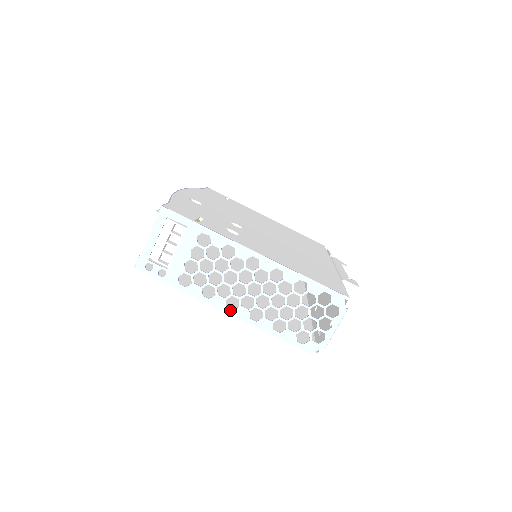
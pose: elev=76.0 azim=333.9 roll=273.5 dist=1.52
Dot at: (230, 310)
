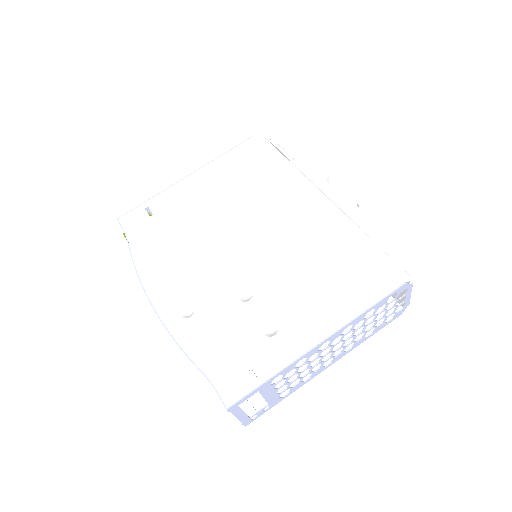
Dot at: (329, 365)
